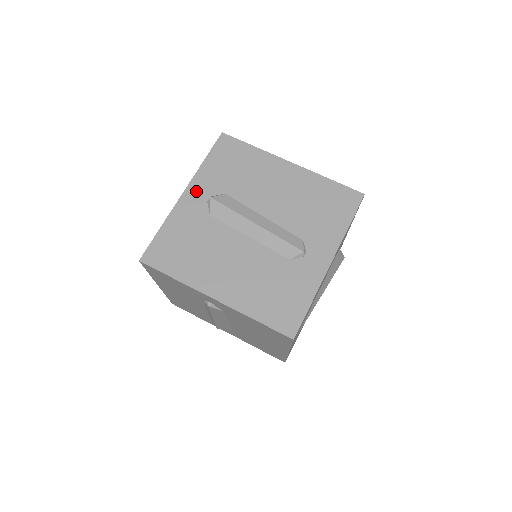
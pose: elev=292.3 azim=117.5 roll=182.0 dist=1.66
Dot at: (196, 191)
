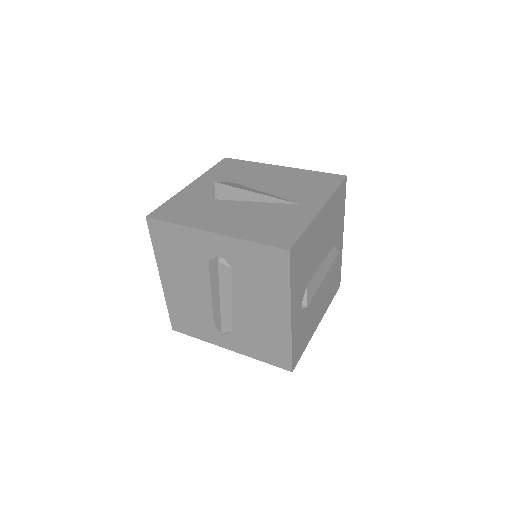
Dot at: (220, 244)
